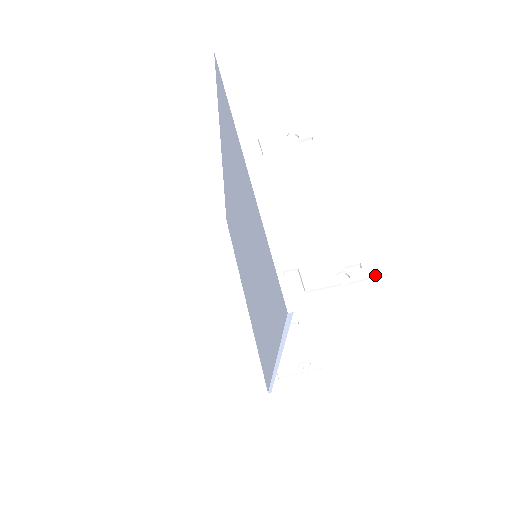
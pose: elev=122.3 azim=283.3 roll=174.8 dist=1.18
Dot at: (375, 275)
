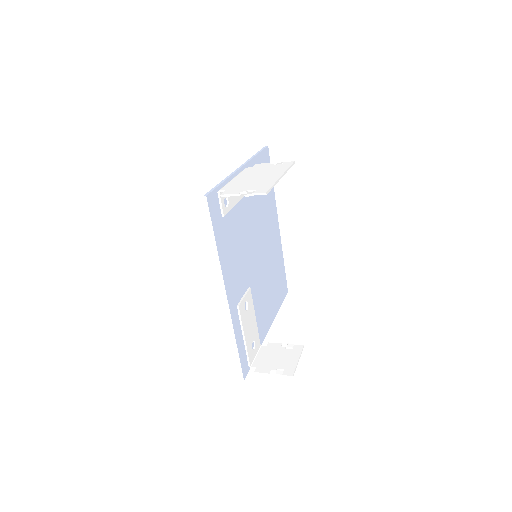
Dot at: (259, 193)
